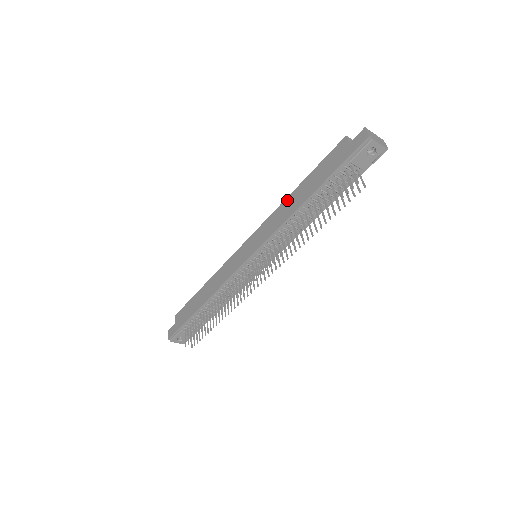
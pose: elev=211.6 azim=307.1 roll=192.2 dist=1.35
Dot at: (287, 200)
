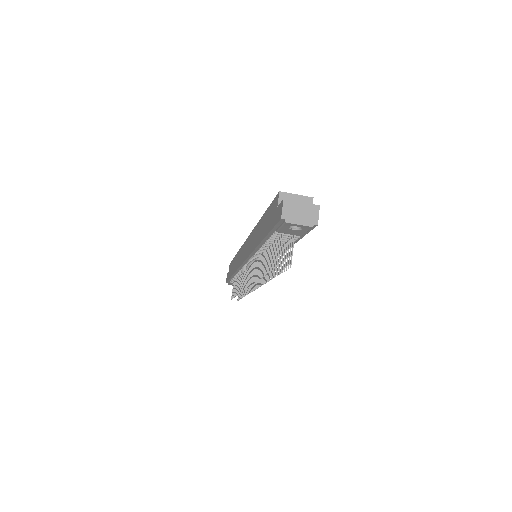
Dot at: (257, 226)
